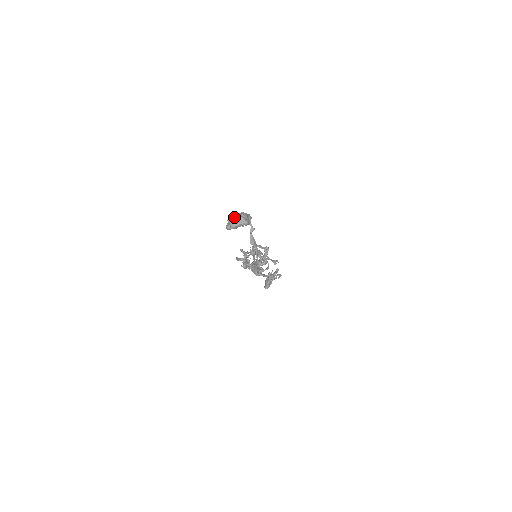
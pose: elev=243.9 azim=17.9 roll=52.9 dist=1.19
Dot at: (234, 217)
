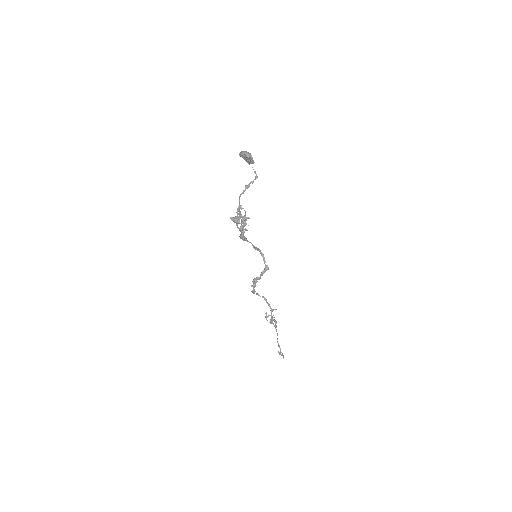
Dot at: (246, 151)
